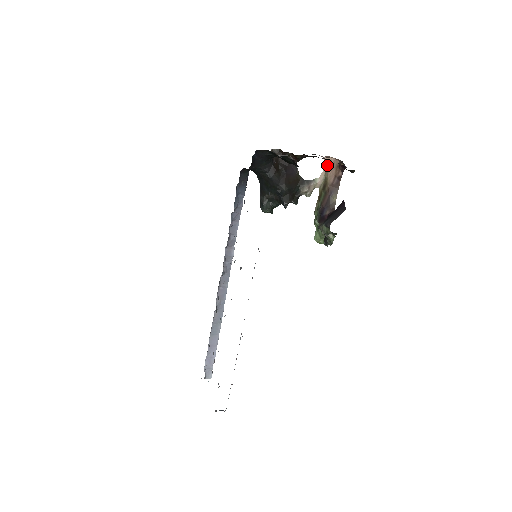
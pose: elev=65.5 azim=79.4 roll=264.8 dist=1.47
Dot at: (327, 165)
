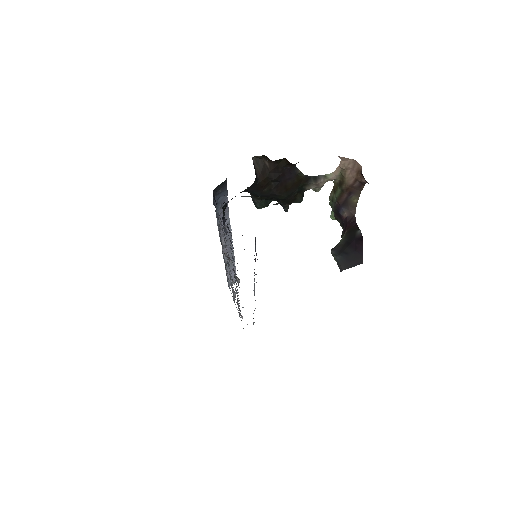
Dot at: (344, 163)
